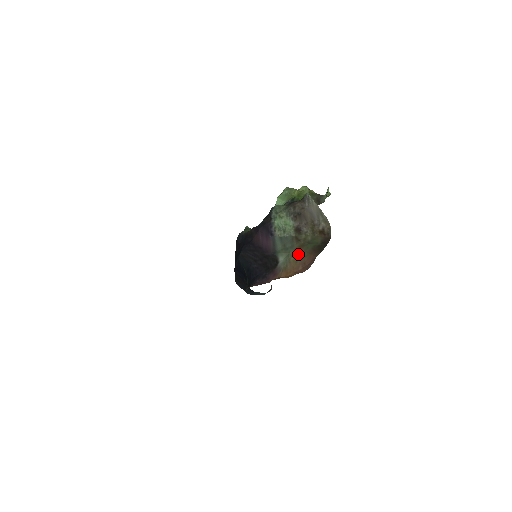
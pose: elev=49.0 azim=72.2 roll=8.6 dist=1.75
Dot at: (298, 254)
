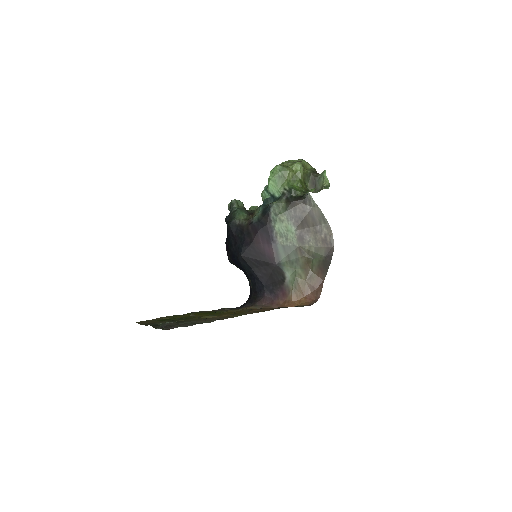
Dot at: (305, 274)
